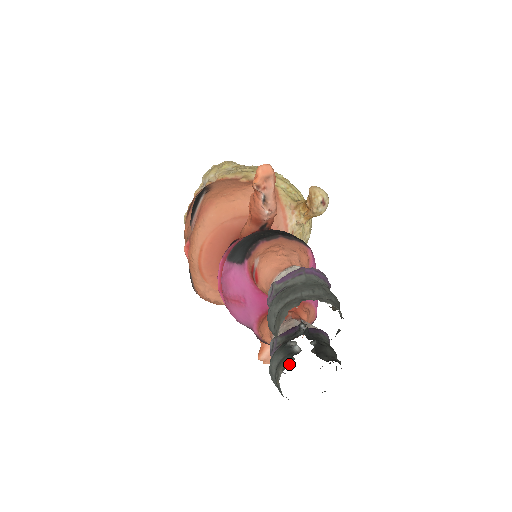
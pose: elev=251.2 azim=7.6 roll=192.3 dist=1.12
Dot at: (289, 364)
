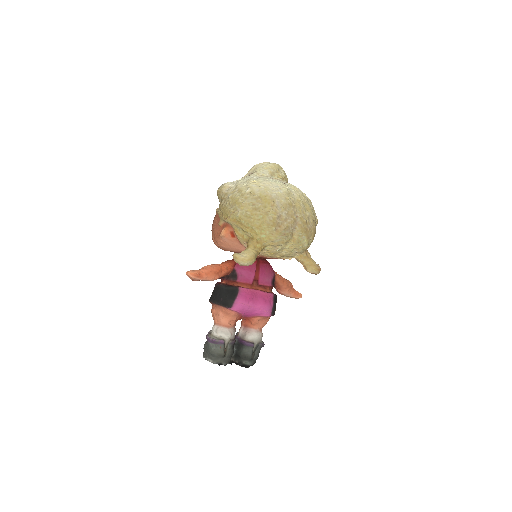
Dot at: occluded
